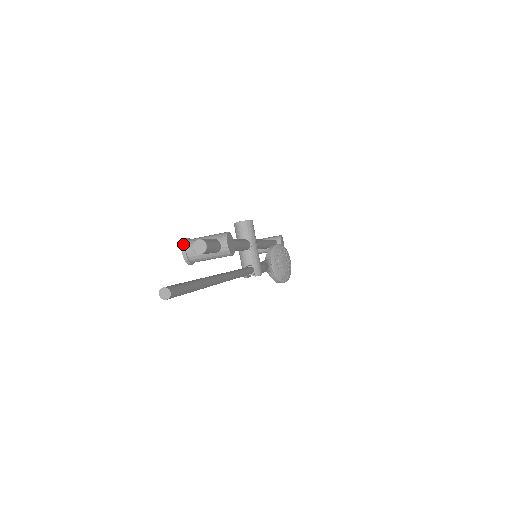
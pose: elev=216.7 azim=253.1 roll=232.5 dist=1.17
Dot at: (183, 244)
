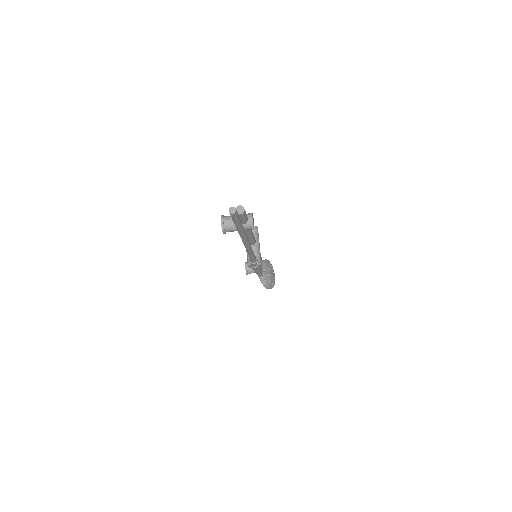
Dot at: (222, 217)
